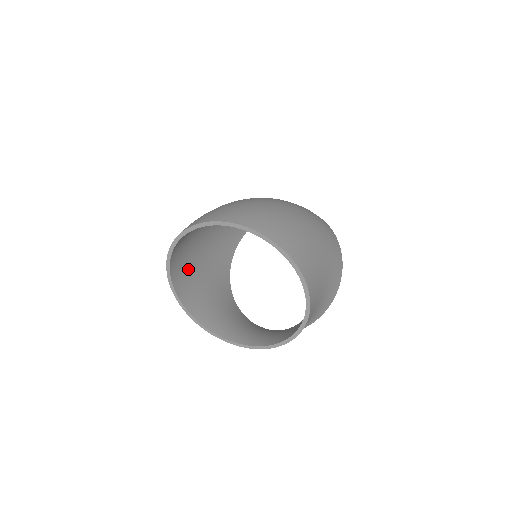
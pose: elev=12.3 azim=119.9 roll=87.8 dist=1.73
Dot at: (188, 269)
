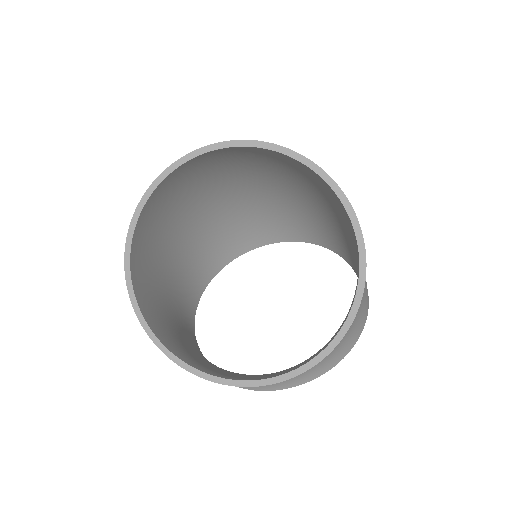
Dot at: (151, 265)
